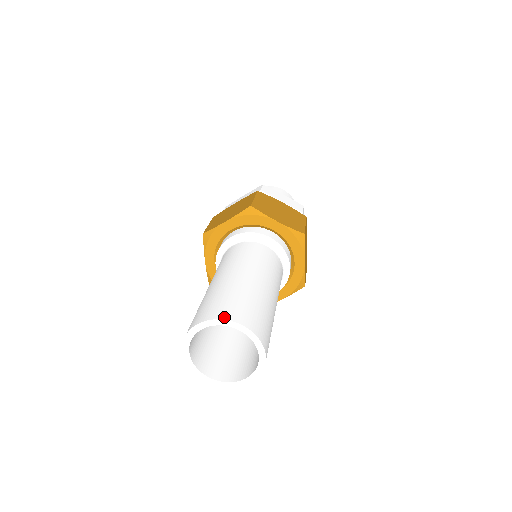
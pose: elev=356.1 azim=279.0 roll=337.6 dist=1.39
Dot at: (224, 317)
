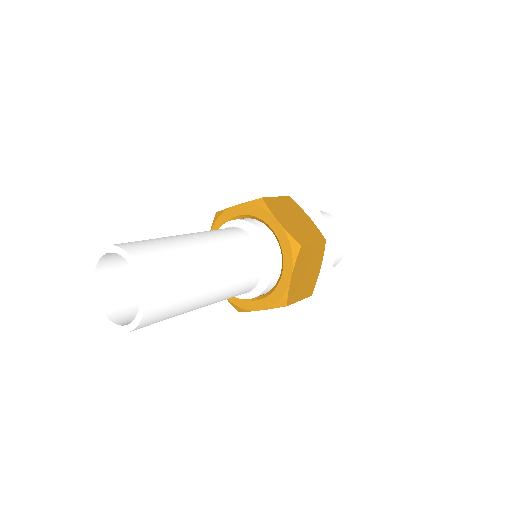
Dot at: (126, 248)
